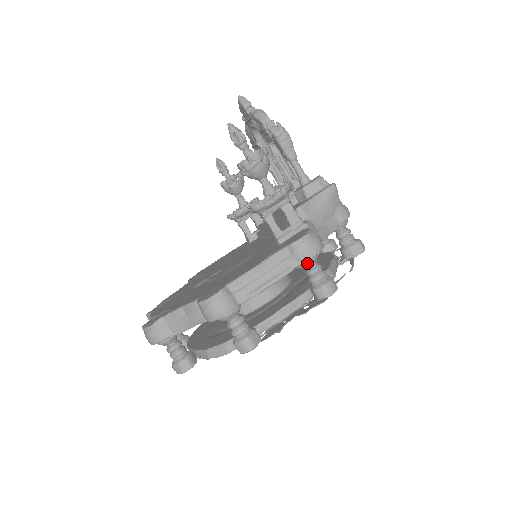
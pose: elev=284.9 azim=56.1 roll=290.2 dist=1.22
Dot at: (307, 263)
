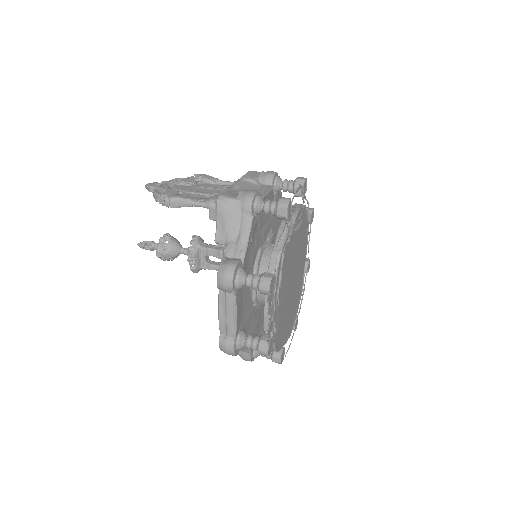
Dot at: (237, 287)
